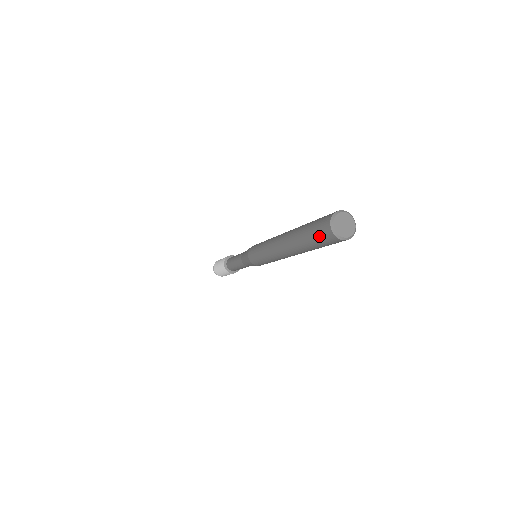
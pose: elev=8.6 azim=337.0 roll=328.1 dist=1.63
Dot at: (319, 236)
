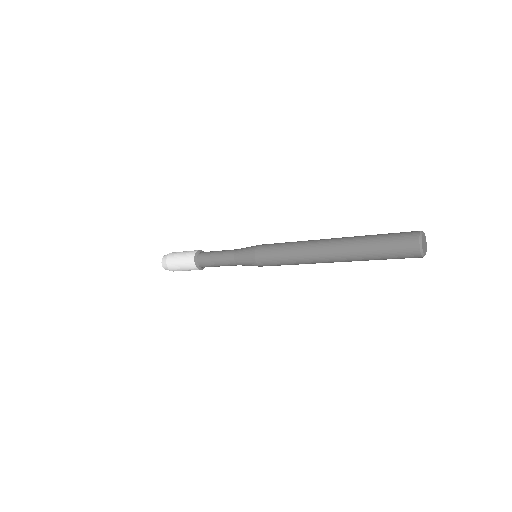
Dot at: (398, 251)
